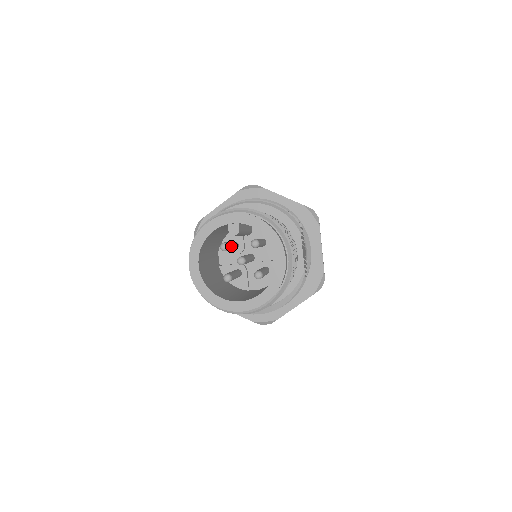
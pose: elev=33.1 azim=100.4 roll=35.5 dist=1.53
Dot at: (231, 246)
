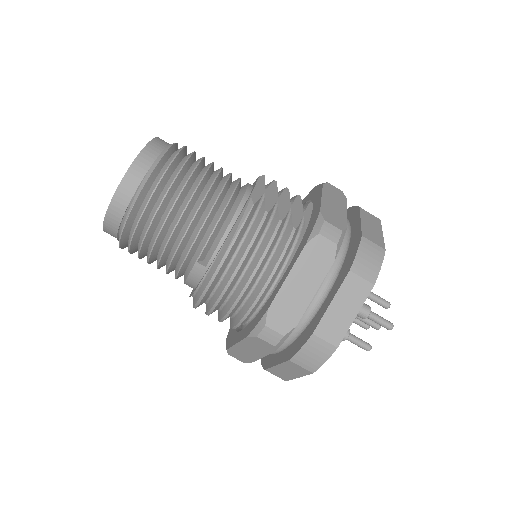
Dot at: occluded
